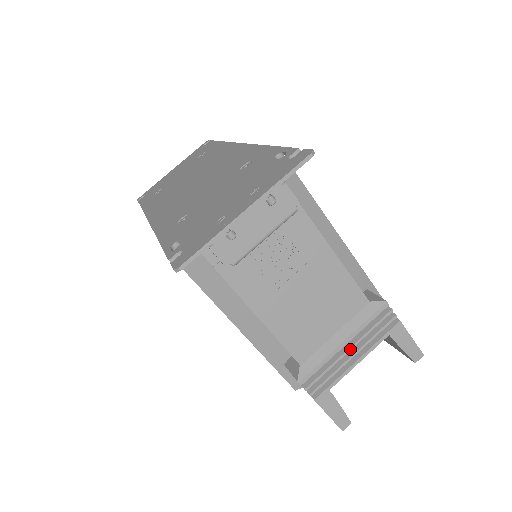
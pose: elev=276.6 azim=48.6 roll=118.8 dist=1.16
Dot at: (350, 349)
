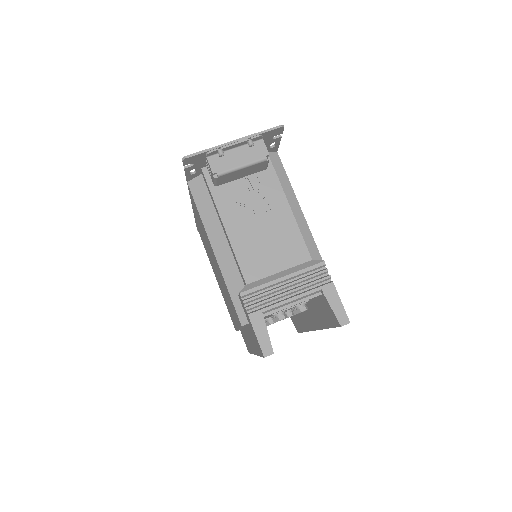
Dot at: (287, 286)
